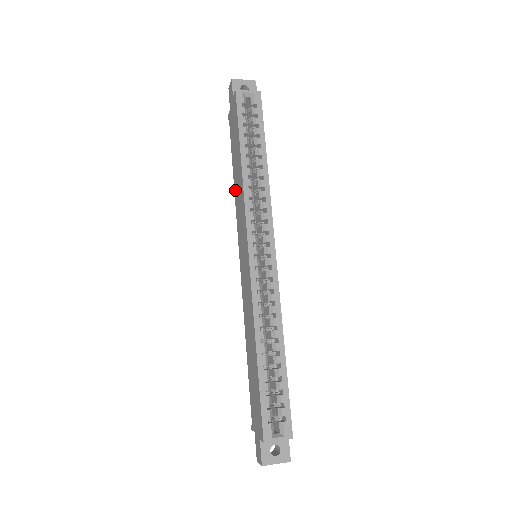
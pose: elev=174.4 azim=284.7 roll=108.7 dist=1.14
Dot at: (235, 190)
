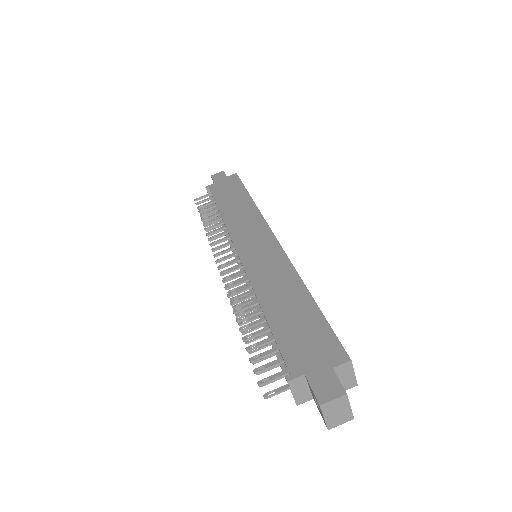
Dot at: (226, 215)
